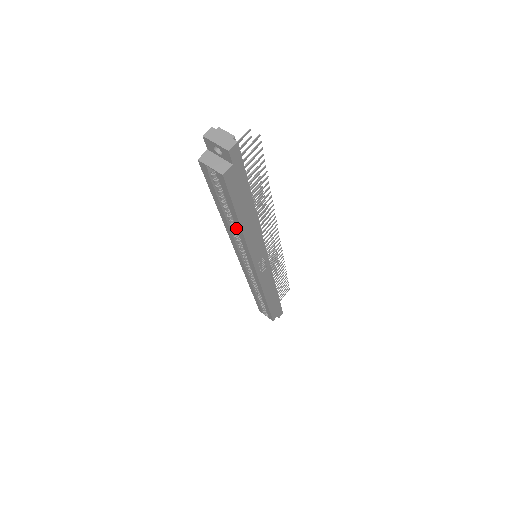
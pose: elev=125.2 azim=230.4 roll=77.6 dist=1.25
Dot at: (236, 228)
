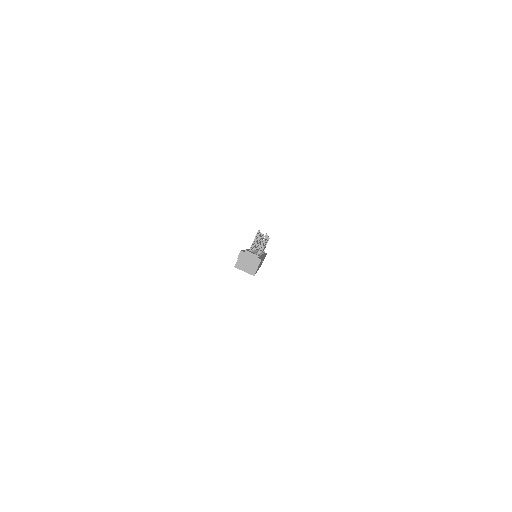
Dot at: occluded
